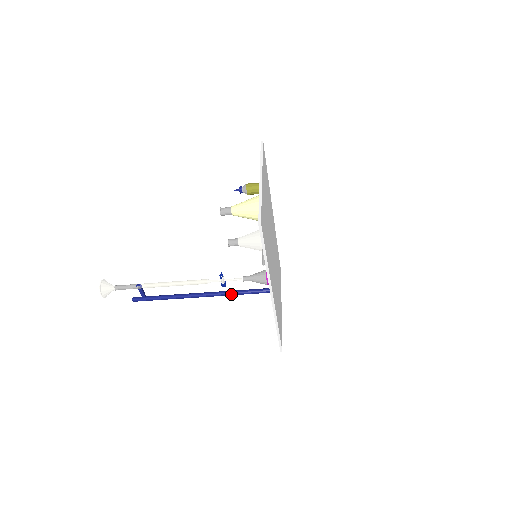
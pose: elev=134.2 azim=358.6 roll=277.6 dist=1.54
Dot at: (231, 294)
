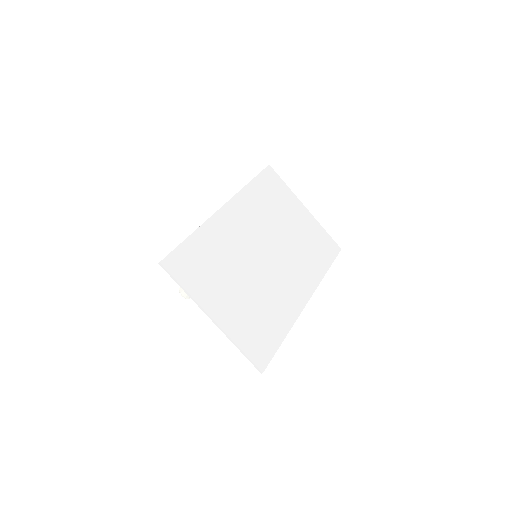
Dot at: occluded
